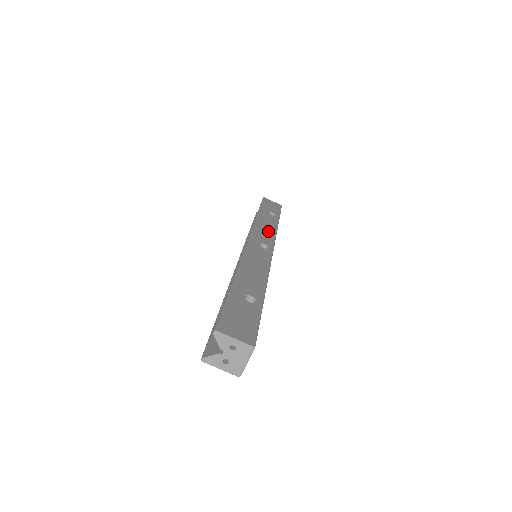
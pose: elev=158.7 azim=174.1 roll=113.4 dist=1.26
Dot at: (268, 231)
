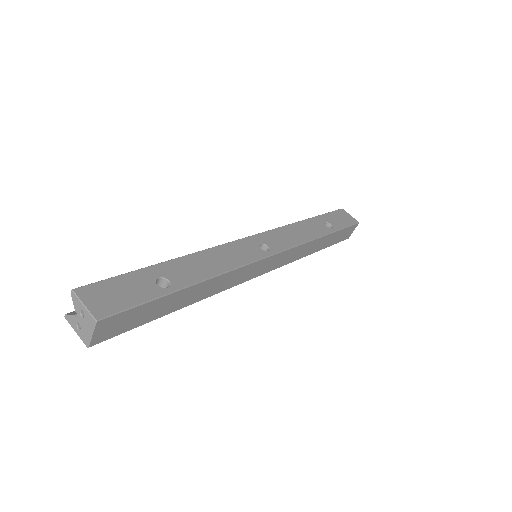
Dot at: (294, 237)
